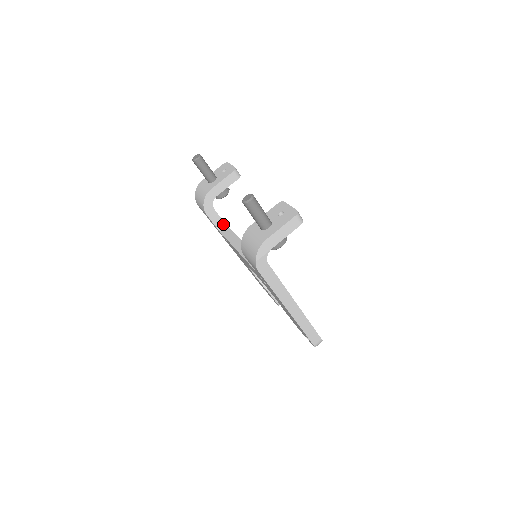
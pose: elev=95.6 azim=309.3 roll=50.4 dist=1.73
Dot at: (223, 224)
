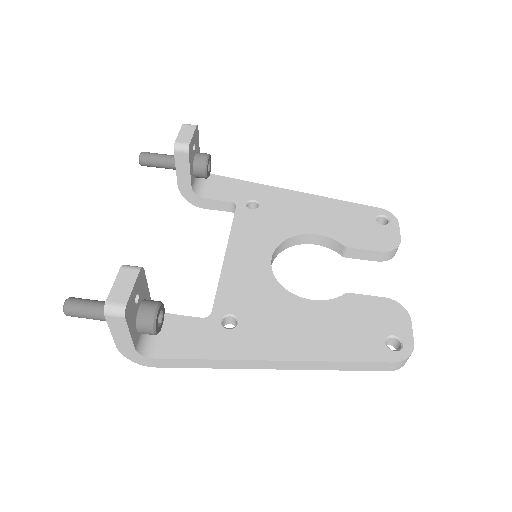
Dot at: (233, 205)
